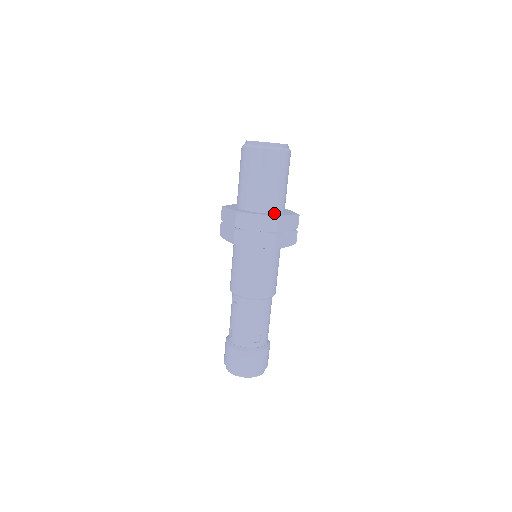
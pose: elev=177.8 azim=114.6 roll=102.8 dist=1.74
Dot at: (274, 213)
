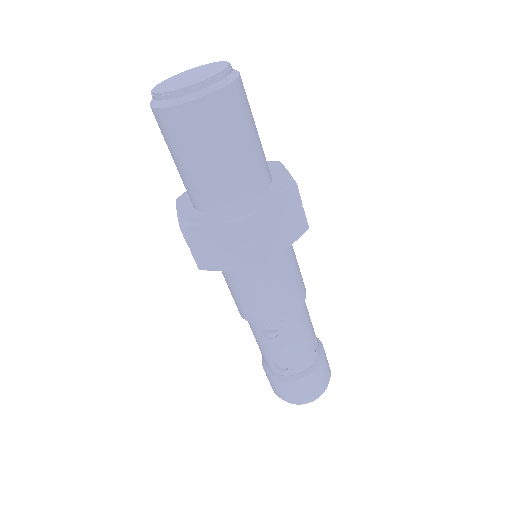
Dot at: (271, 182)
